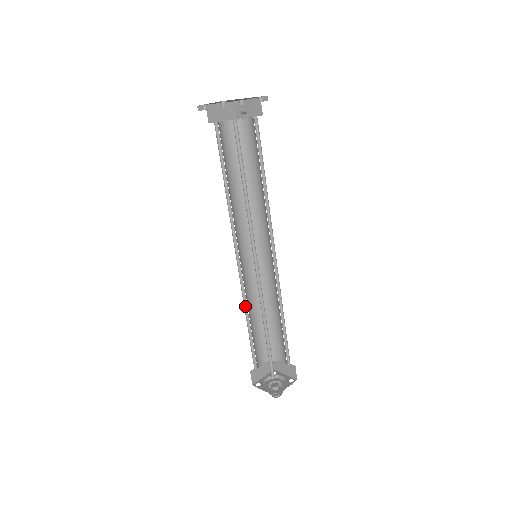
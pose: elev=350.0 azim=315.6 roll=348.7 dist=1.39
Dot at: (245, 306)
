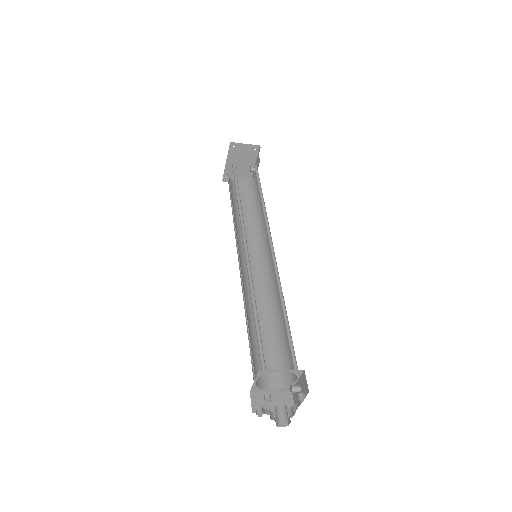
Dot at: (250, 292)
